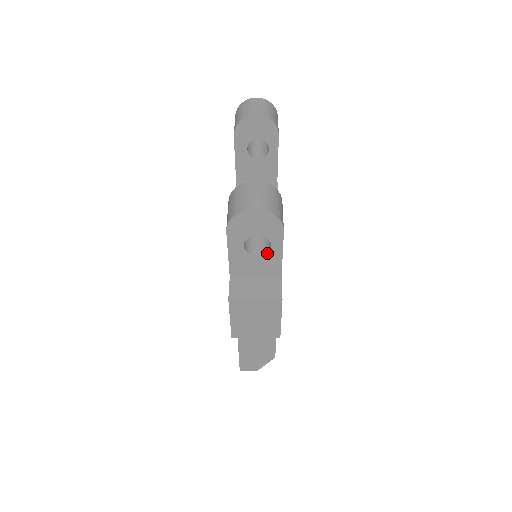
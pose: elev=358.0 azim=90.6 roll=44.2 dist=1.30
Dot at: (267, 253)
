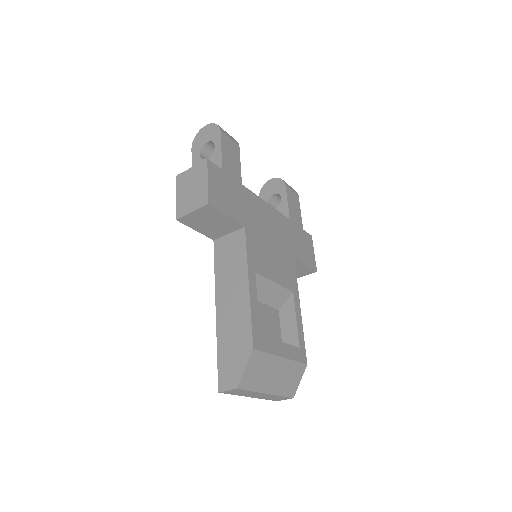
Dot at: (213, 153)
